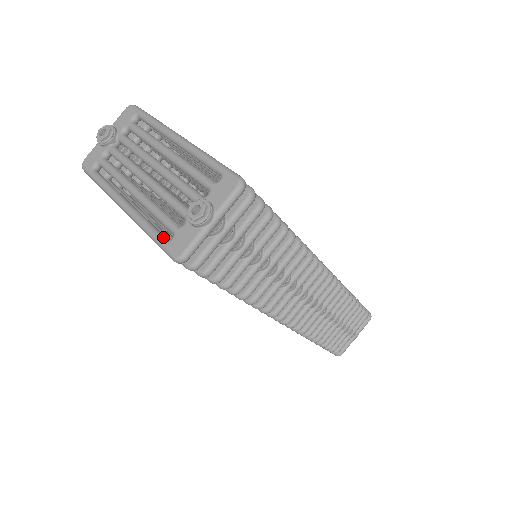
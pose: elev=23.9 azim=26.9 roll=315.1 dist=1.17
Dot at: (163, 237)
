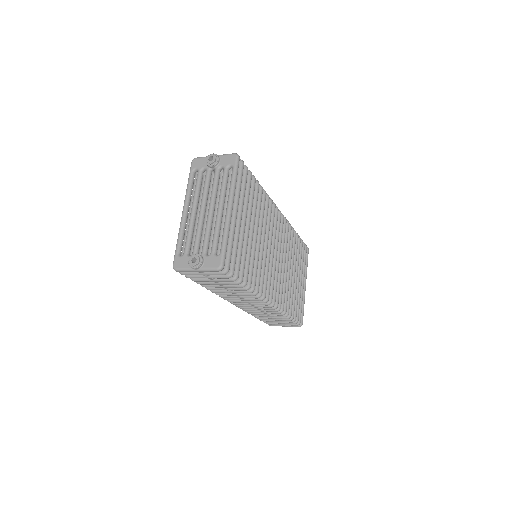
Dot at: (179, 250)
